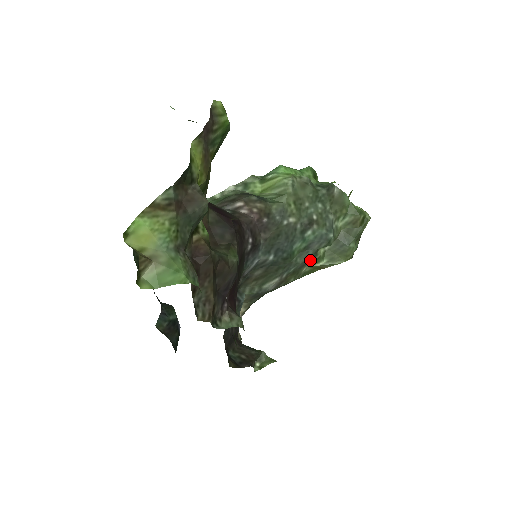
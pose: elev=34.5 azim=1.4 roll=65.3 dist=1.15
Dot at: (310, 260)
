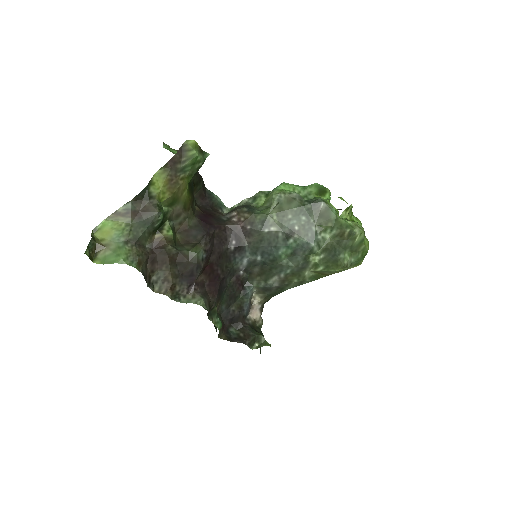
Dot at: (305, 265)
